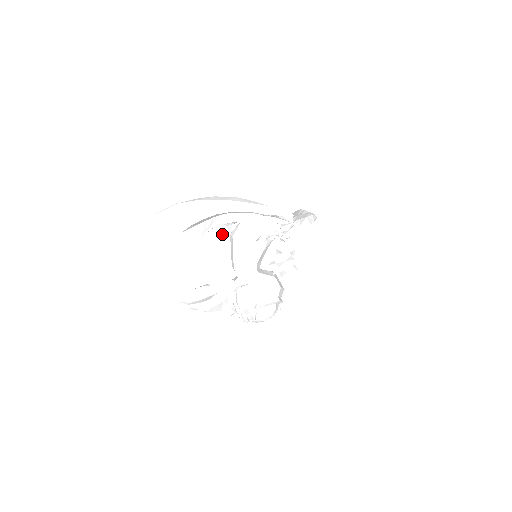
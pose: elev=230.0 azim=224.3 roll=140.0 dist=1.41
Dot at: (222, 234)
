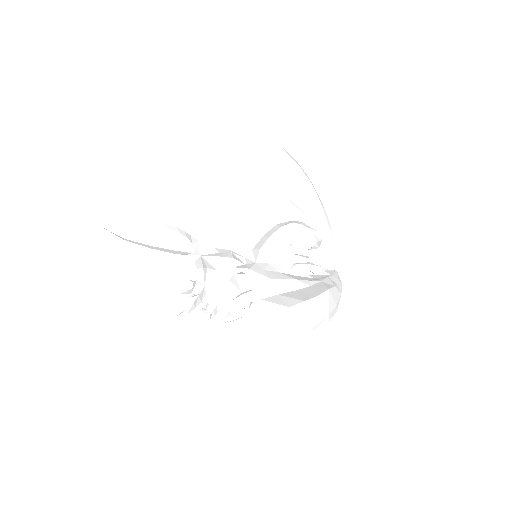
Dot at: occluded
